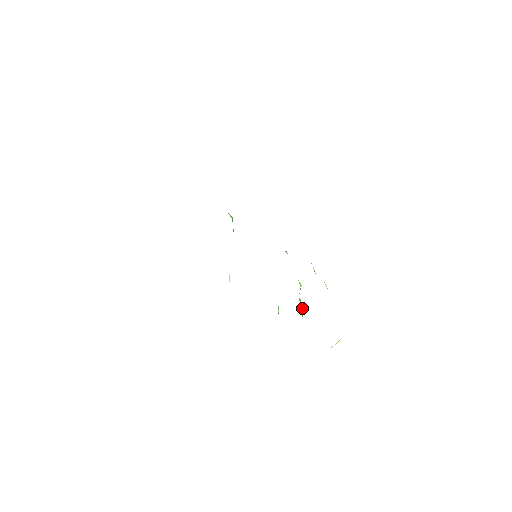
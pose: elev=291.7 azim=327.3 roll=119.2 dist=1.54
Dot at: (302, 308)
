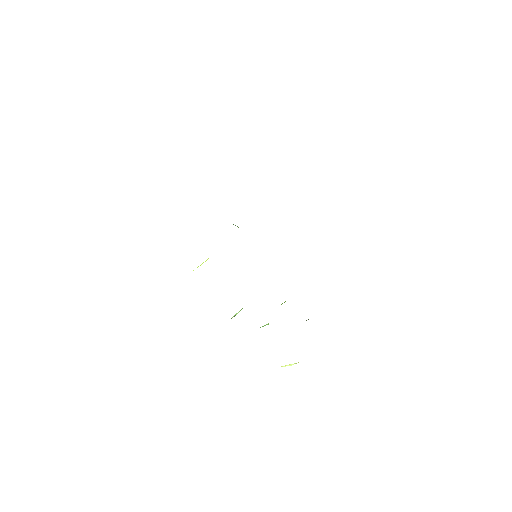
Dot at: occluded
